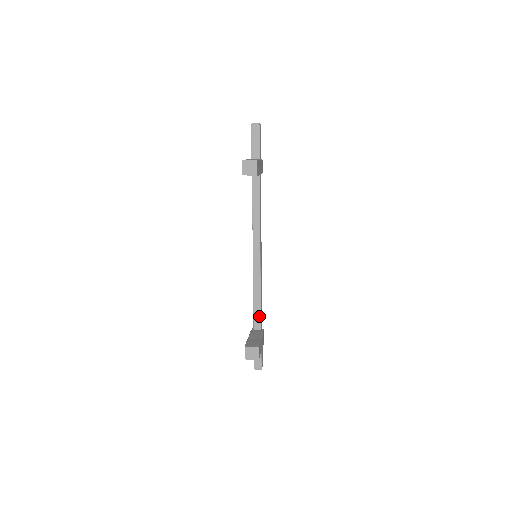
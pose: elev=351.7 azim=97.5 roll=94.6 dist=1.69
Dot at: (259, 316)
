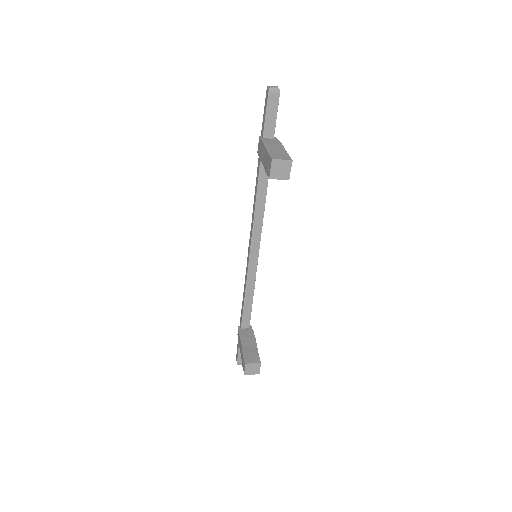
Dot at: (249, 315)
